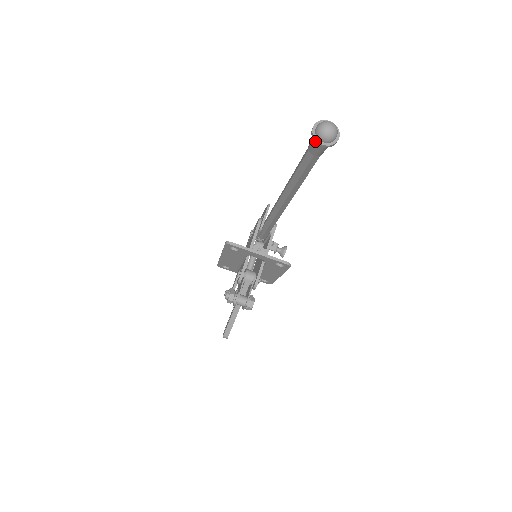
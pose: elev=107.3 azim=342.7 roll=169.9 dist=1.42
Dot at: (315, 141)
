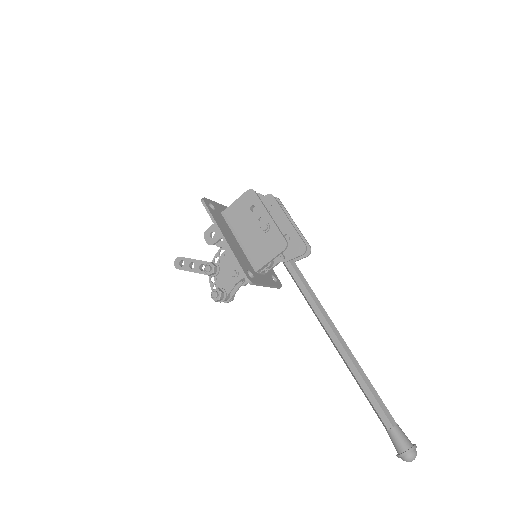
Dot at: (397, 456)
